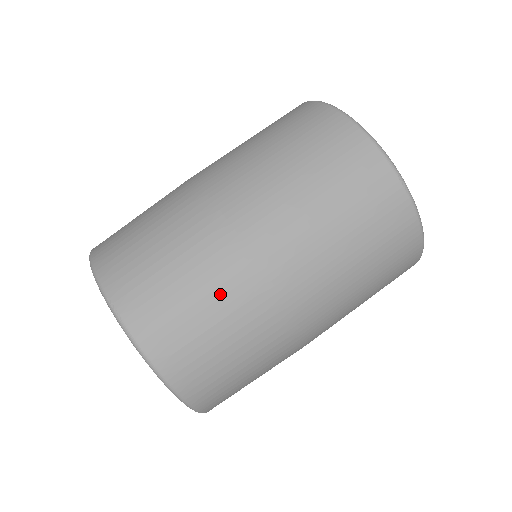
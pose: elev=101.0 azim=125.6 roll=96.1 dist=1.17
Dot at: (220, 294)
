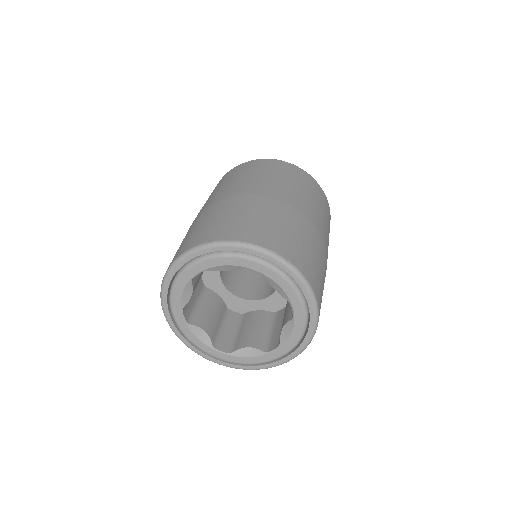
Dot at: (314, 246)
